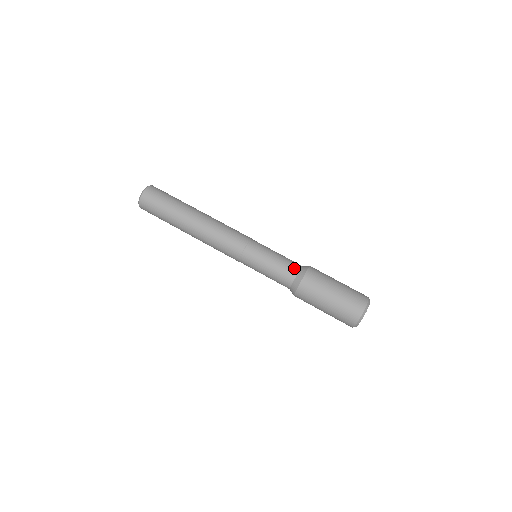
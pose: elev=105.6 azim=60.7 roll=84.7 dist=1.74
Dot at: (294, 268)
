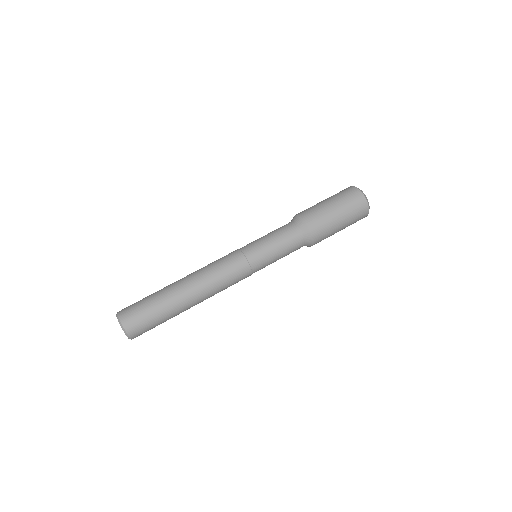
Dot at: (293, 230)
